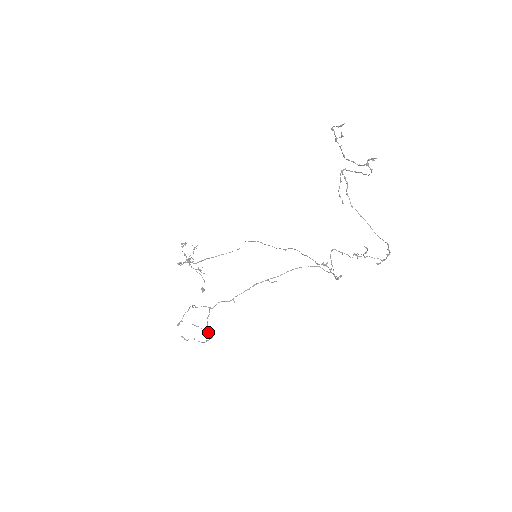
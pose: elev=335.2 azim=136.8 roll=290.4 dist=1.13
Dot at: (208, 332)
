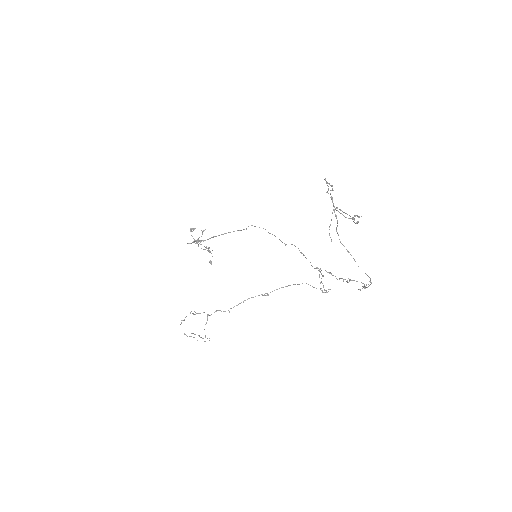
Dot at: occluded
